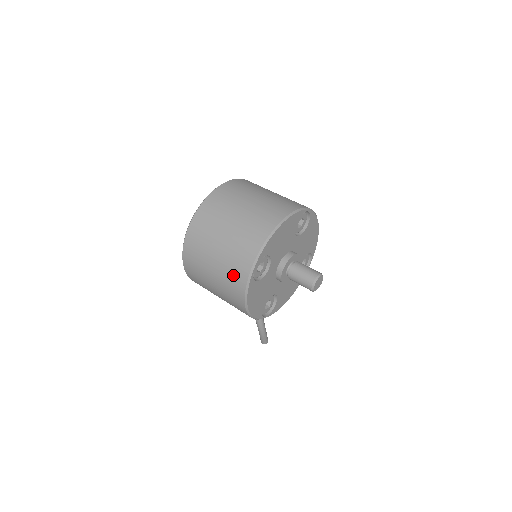
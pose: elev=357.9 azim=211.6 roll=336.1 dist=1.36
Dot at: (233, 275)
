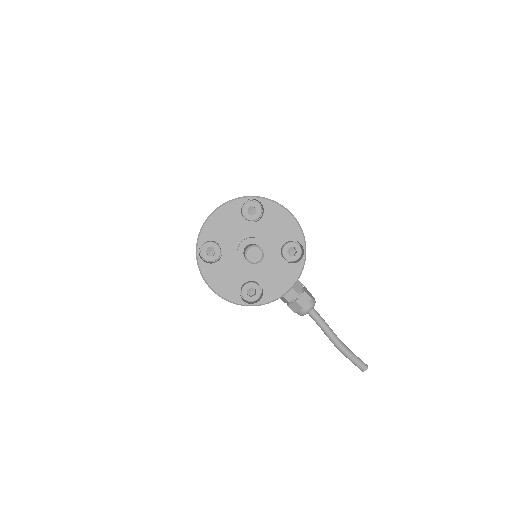
Dot at: occluded
